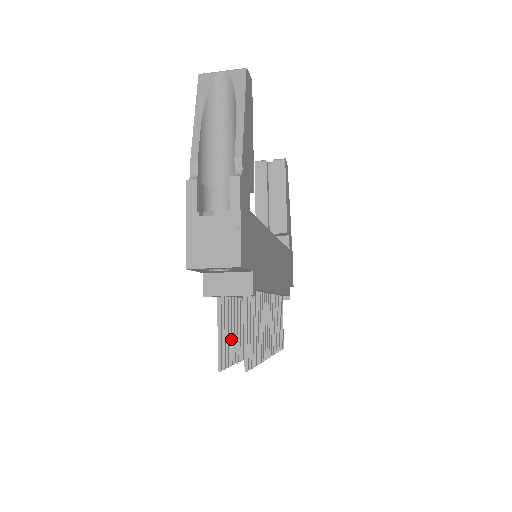
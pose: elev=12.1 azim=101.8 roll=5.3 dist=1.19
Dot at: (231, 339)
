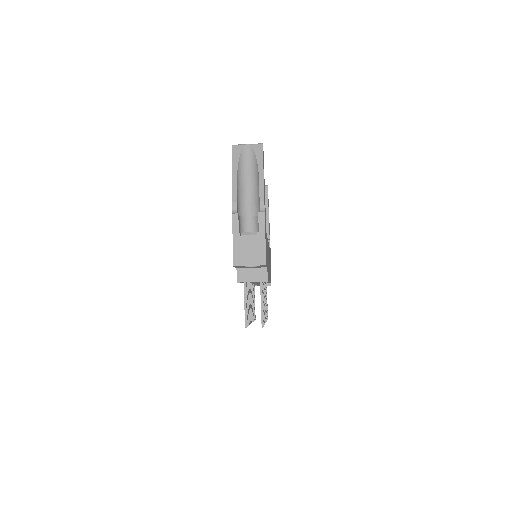
Dot at: (248, 309)
